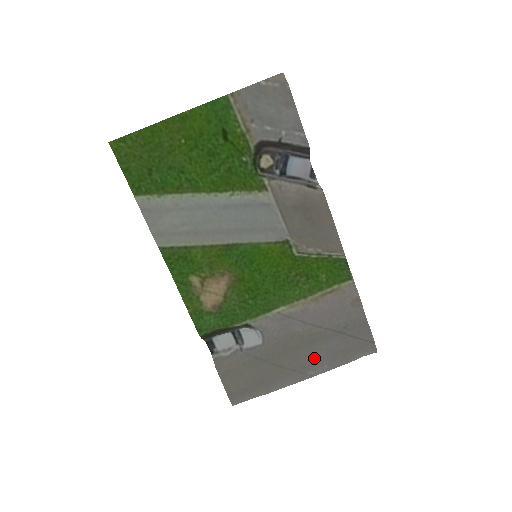
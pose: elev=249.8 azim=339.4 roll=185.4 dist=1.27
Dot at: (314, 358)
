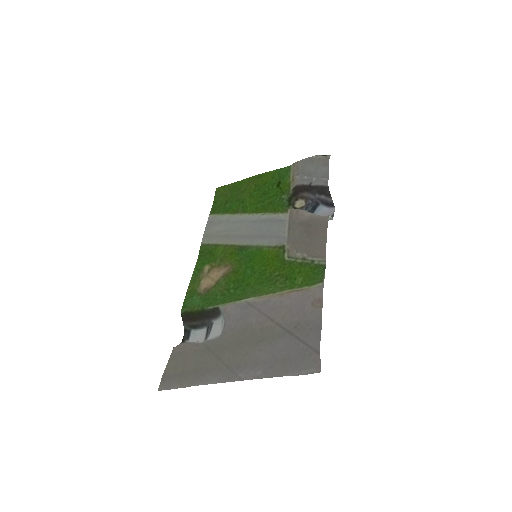
Dot at: (253, 359)
